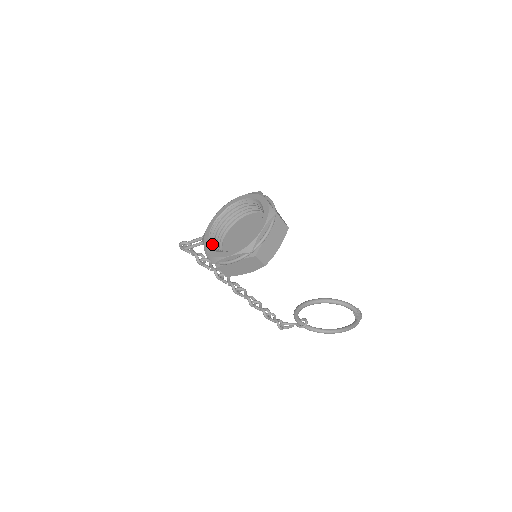
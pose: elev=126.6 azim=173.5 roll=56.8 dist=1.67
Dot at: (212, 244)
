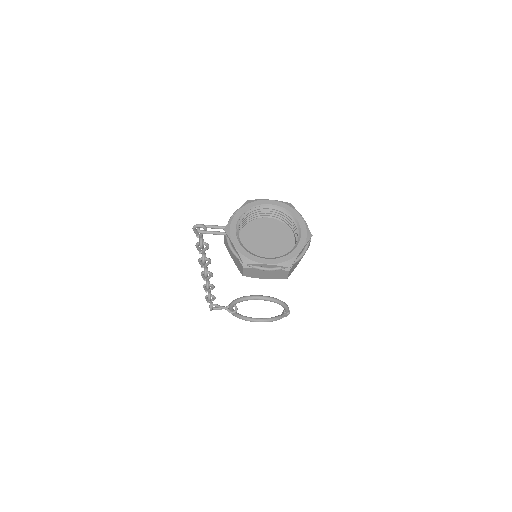
Dot at: (240, 241)
